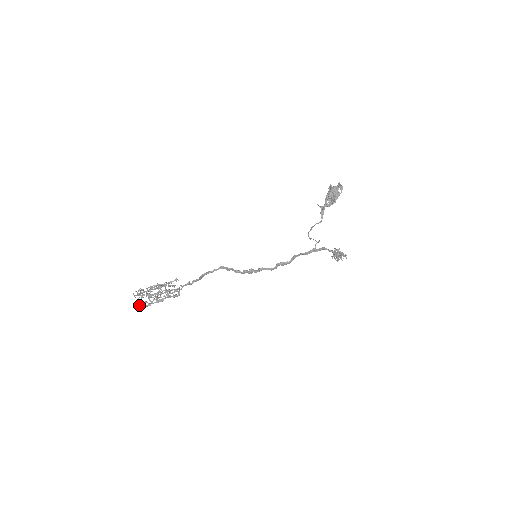
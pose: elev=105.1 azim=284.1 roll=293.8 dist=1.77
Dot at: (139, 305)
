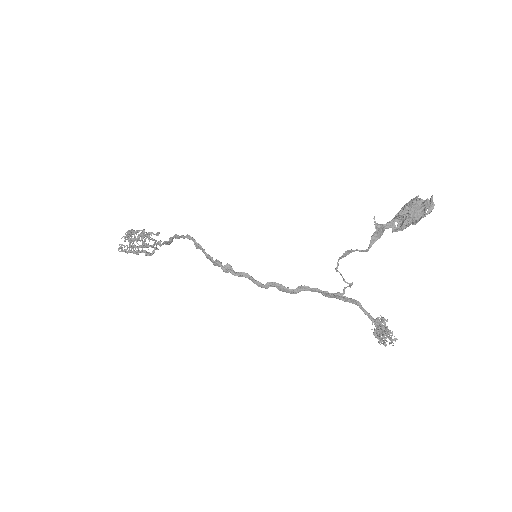
Dot at: (120, 246)
